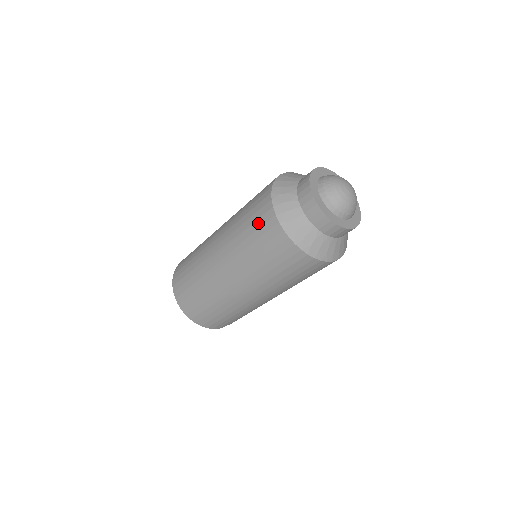
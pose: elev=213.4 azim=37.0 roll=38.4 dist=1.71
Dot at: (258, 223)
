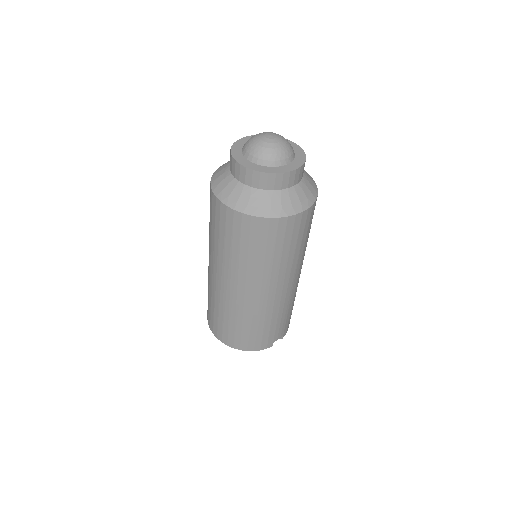
Dot at: (213, 215)
